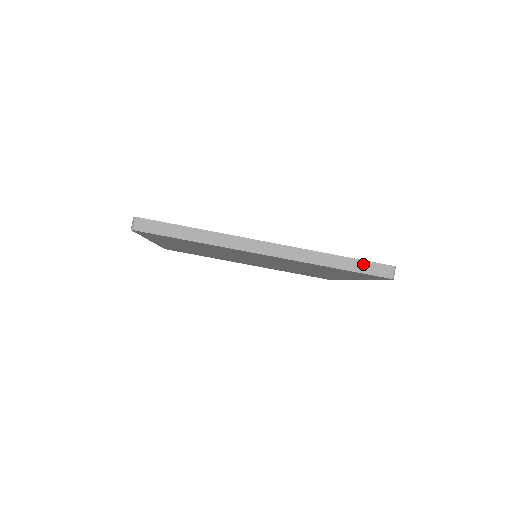
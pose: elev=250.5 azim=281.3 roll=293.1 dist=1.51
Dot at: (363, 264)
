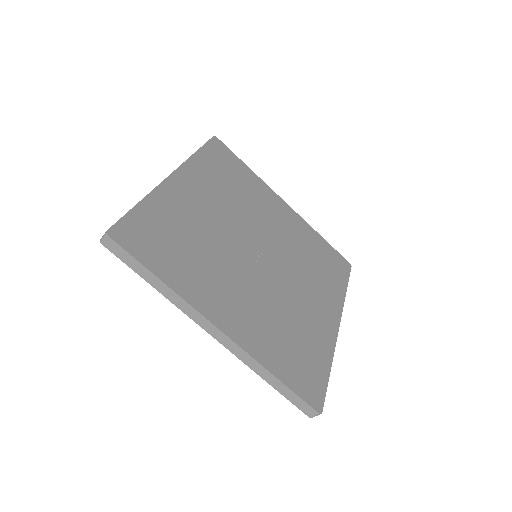
Dot at: (293, 396)
